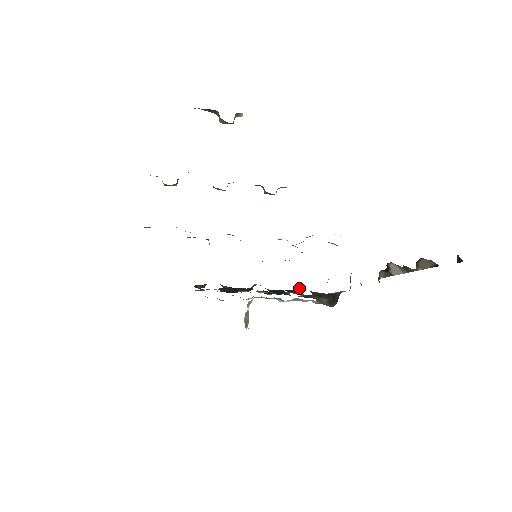
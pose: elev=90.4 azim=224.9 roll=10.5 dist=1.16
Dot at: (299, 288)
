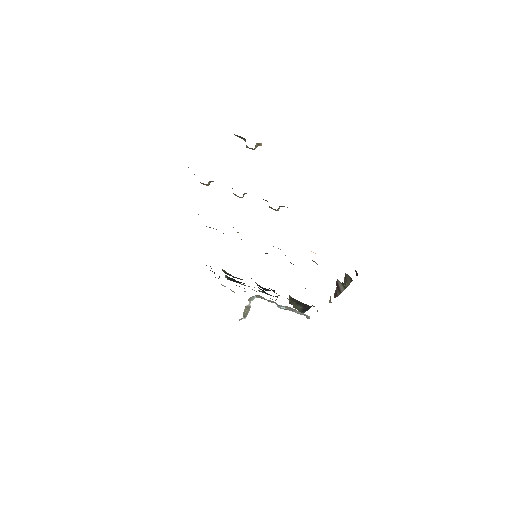
Dot at: occluded
